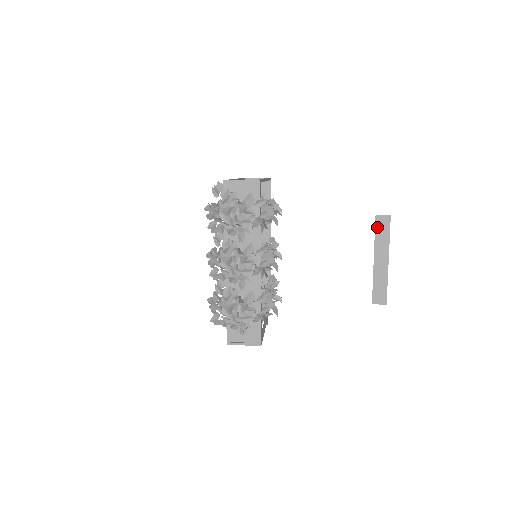
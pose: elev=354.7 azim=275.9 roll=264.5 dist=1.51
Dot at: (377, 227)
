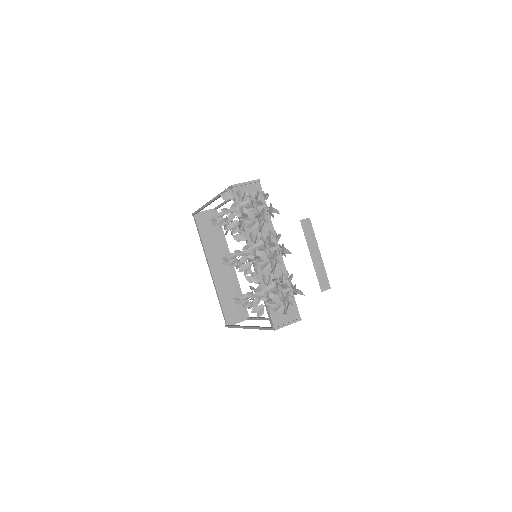
Dot at: (304, 229)
